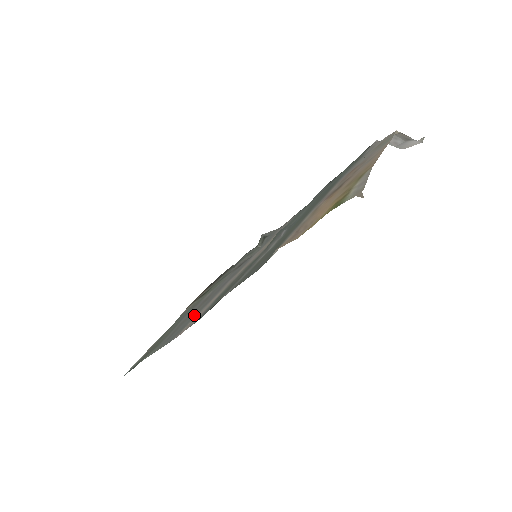
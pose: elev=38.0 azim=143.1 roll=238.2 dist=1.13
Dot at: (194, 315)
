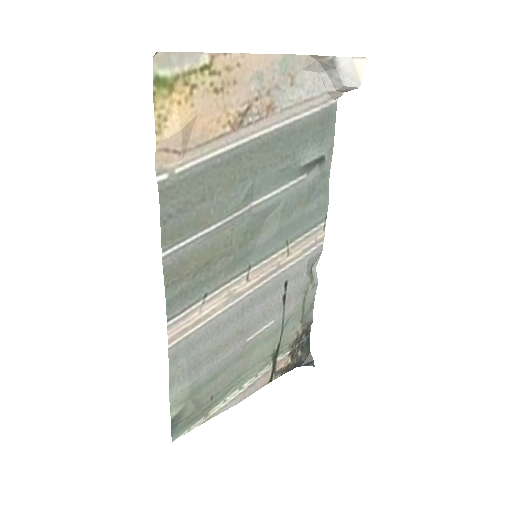
Dot at: (207, 336)
